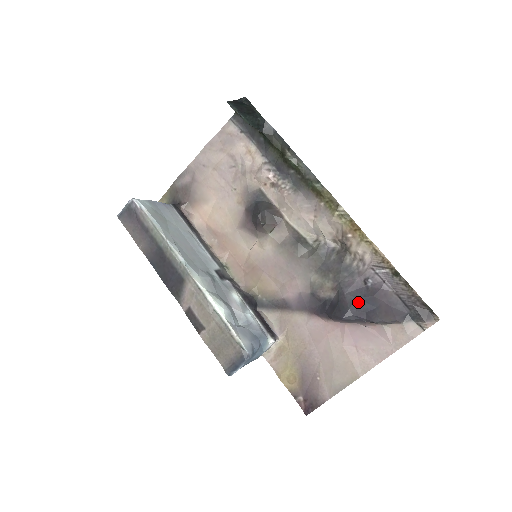
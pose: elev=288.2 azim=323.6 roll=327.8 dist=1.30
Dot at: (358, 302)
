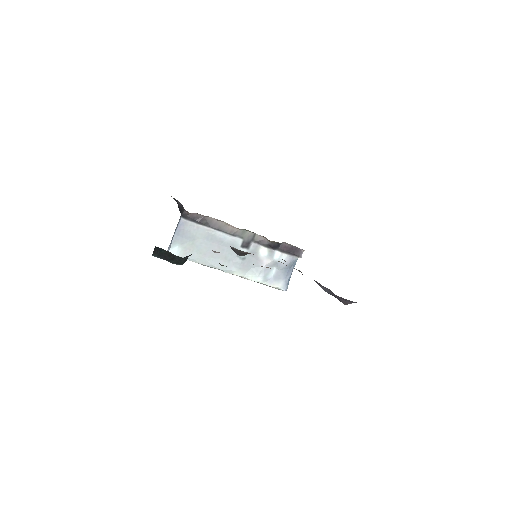
Dot at: occluded
